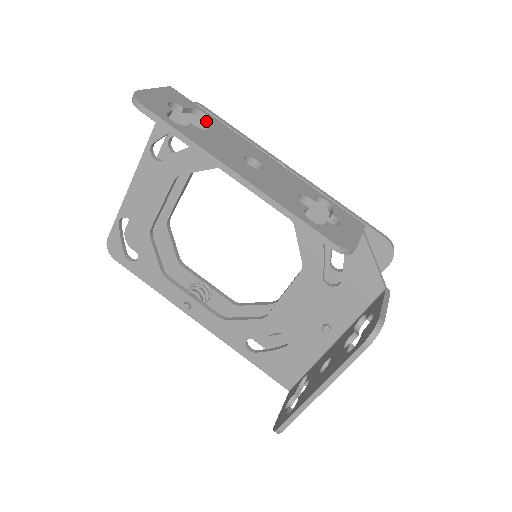
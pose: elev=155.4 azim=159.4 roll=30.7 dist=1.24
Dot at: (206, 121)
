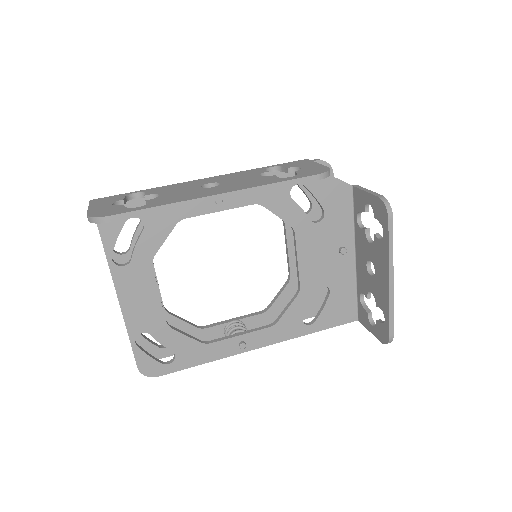
Dot at: (147, 194)
